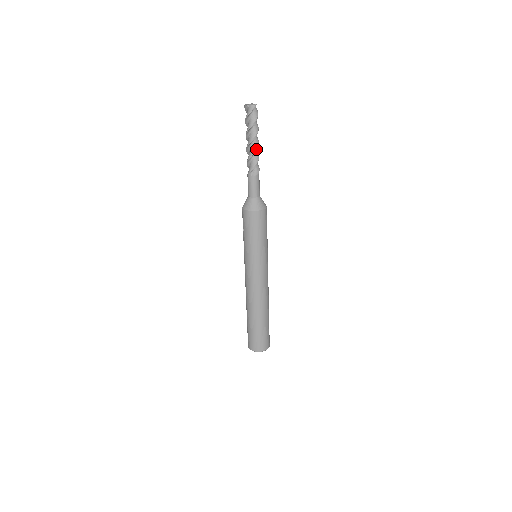
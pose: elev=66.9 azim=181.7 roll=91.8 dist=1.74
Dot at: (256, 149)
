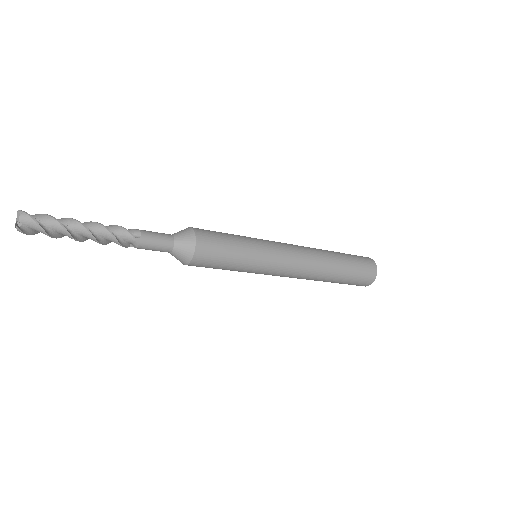
Dot at: (95, 241)
